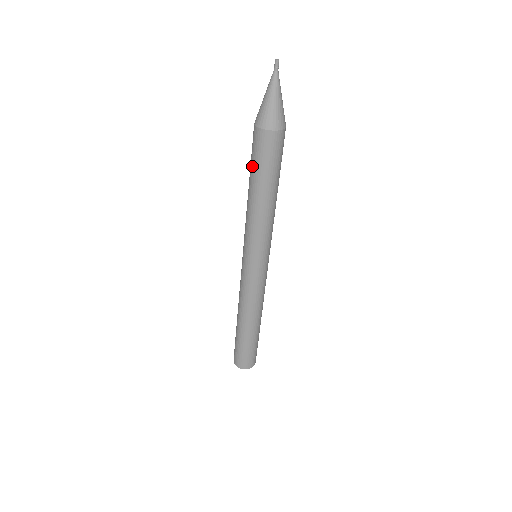
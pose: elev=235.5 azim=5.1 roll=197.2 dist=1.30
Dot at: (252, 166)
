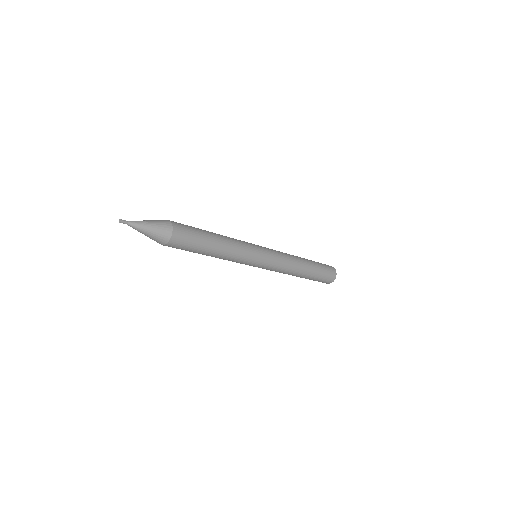
Dot at: occluded
